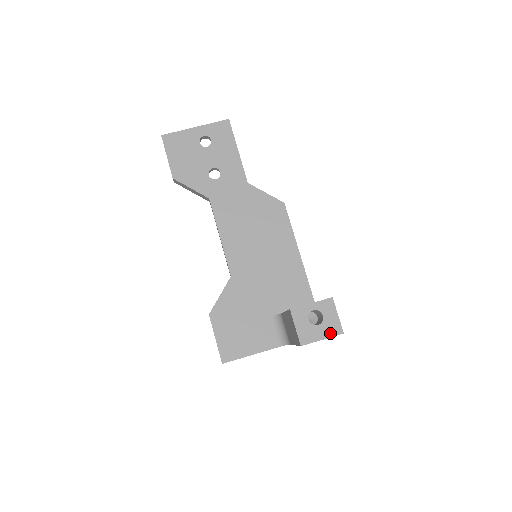
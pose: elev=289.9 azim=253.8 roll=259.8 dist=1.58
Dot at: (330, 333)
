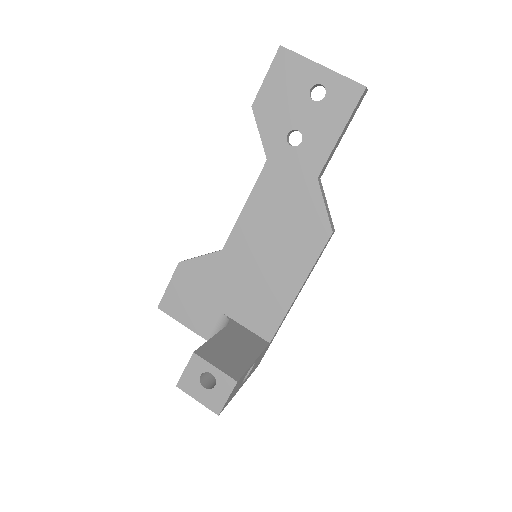
Dot at: (208, 403)
